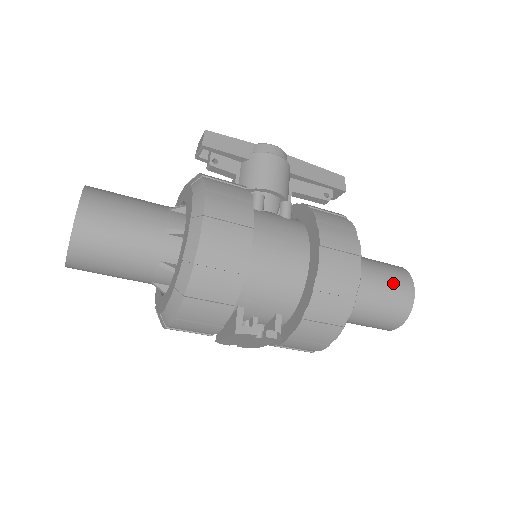
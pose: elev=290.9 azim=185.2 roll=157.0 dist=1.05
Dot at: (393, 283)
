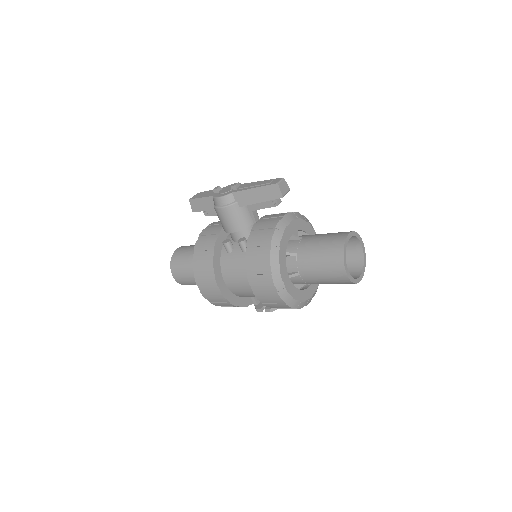
Dot at: (327, 271)
